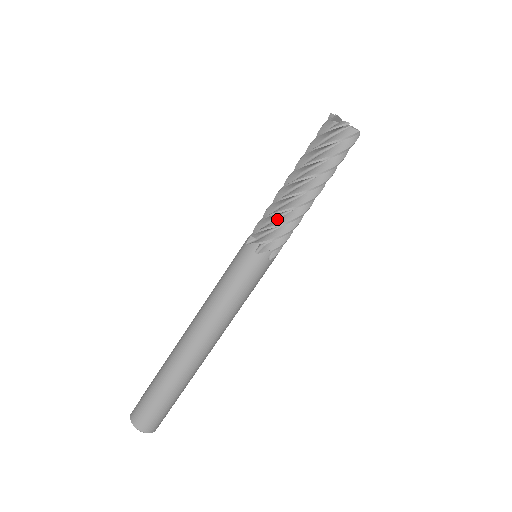
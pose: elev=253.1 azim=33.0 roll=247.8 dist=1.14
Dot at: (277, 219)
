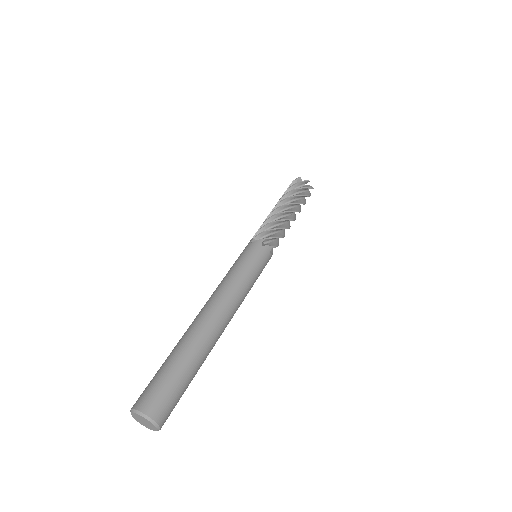
Dot at: (272, 228)
